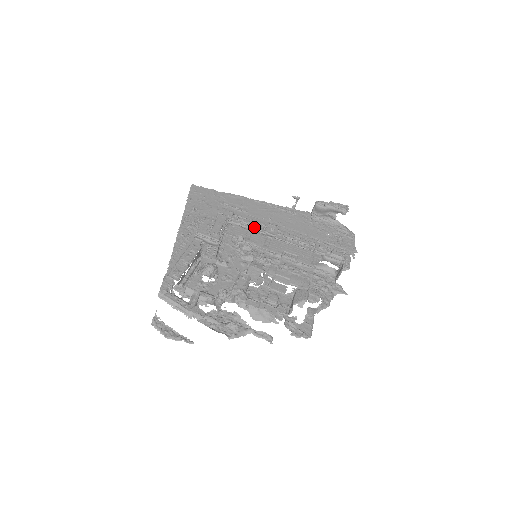
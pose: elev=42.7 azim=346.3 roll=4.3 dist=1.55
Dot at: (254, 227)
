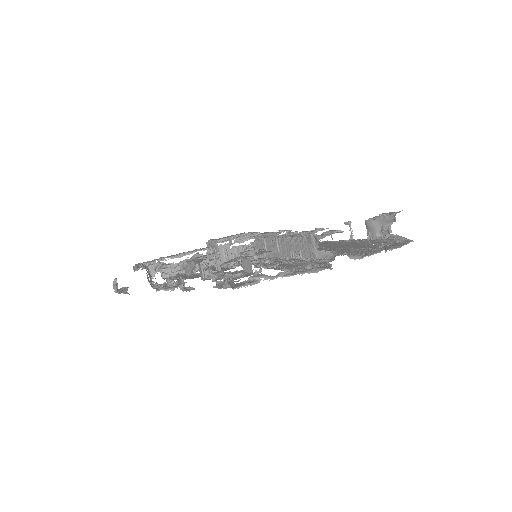
Dot at: (266, 235)
